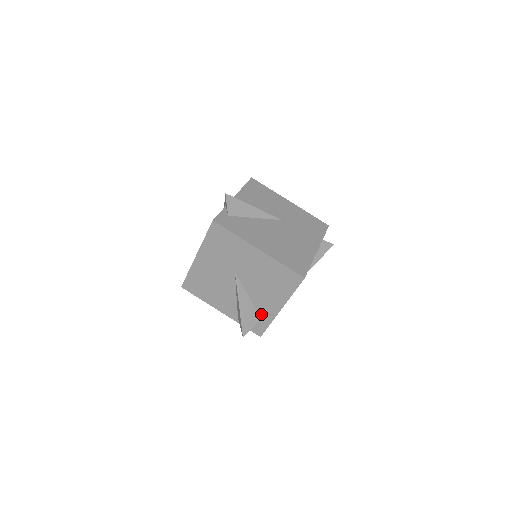
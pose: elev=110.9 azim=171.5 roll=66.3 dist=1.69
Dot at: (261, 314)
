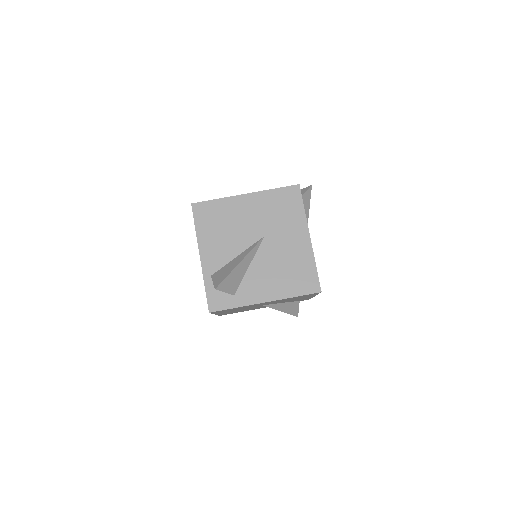
Dot at: (240, 291)
